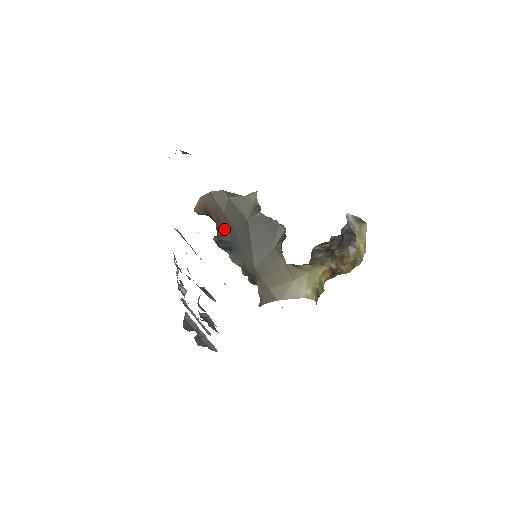
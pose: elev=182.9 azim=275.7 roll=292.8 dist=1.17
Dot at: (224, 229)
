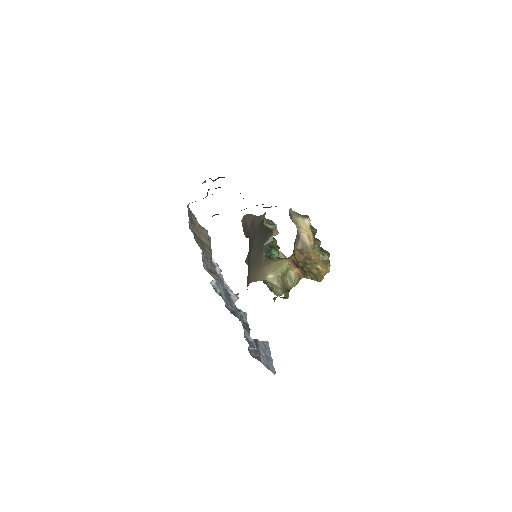
Dot at: (249, 242)
